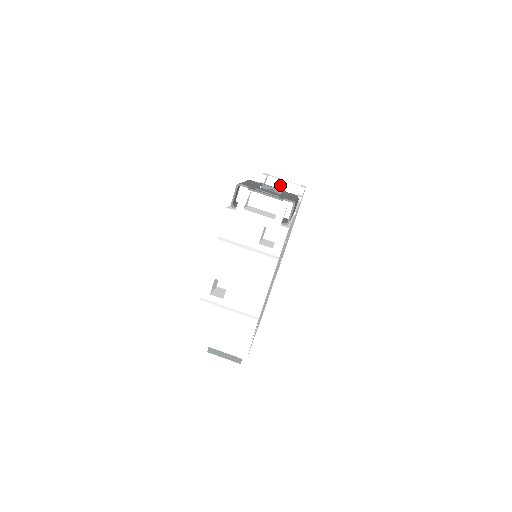
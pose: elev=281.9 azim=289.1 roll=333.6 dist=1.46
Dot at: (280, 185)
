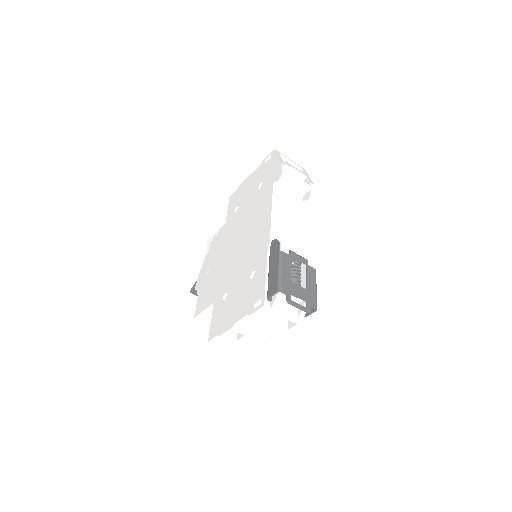
Dot at: (293, 183)
